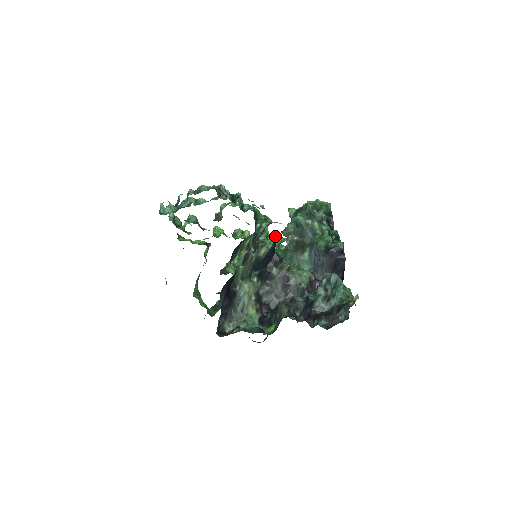
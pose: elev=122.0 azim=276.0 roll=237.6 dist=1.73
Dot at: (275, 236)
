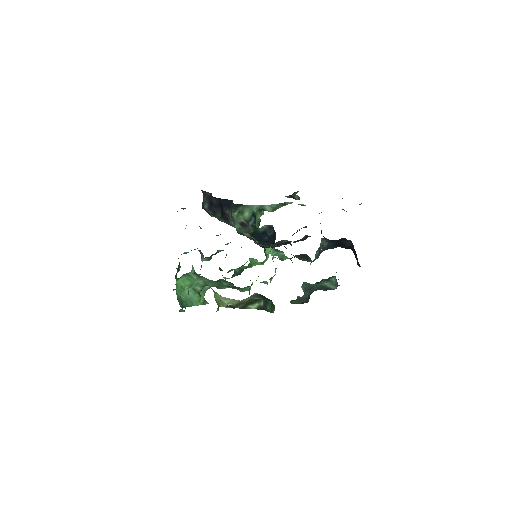
Dot at: (276, 250)
